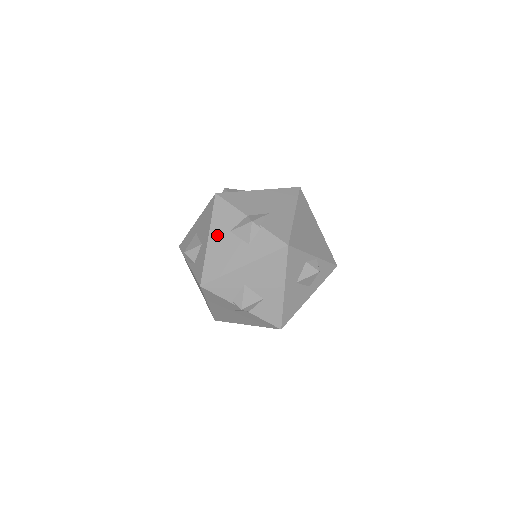
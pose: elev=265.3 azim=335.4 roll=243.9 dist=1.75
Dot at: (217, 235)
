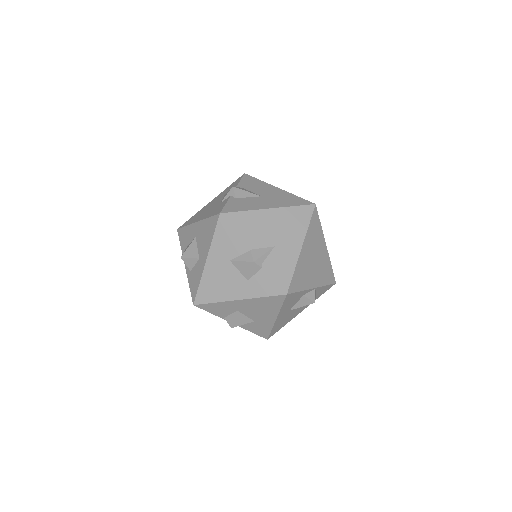
Dot at: (216, 260)
